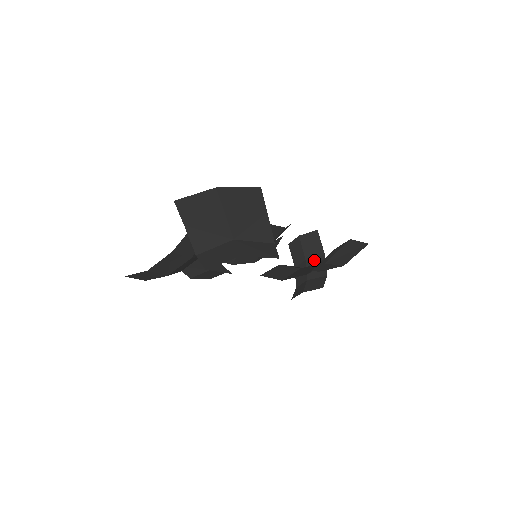
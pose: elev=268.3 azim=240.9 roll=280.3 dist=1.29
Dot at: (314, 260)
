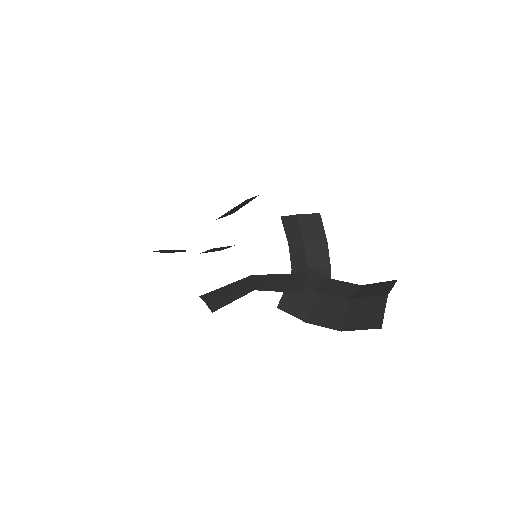
Dot at: (315, 246)
